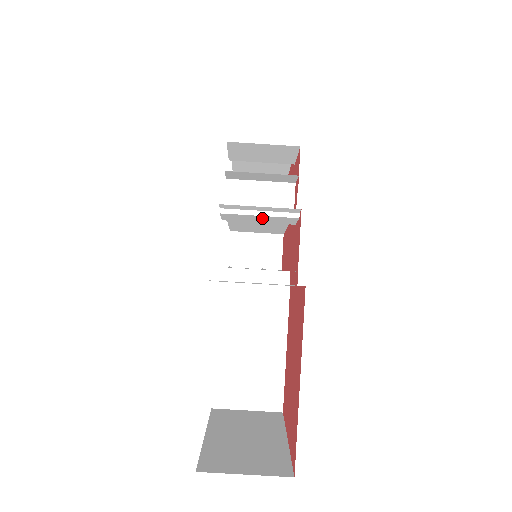
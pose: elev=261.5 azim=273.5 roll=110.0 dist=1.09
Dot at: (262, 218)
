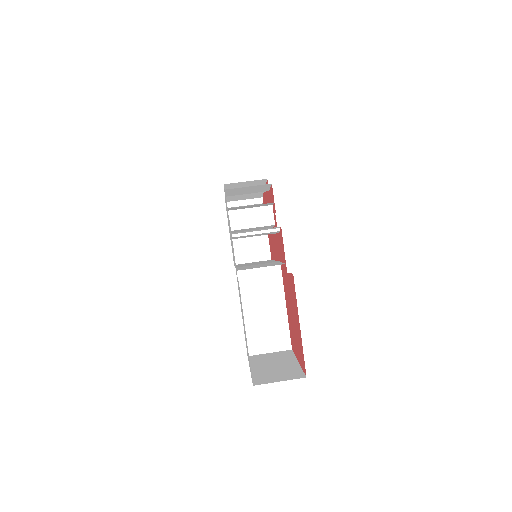
Dot at: (258, 234)
